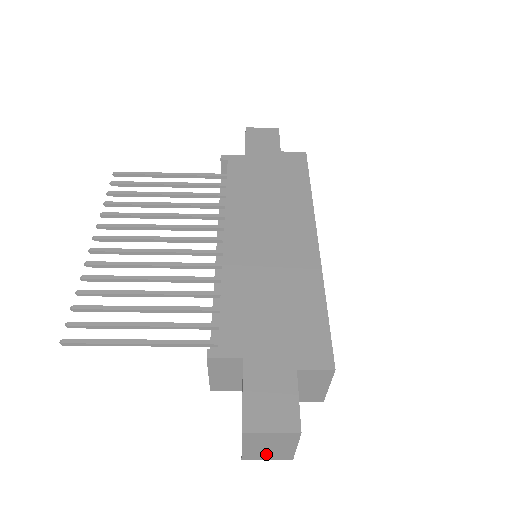
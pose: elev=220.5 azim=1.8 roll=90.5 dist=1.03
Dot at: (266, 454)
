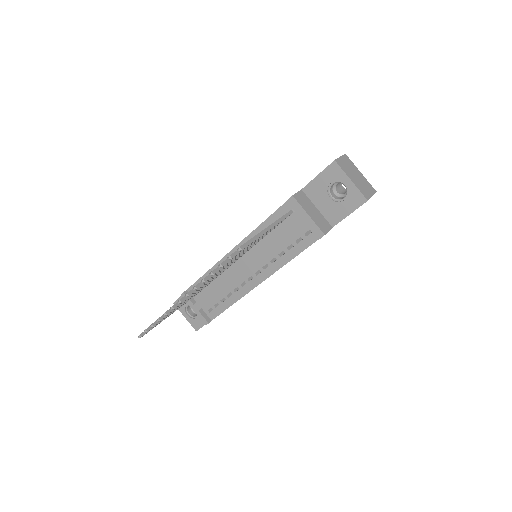
Dot at: (365, 188)
